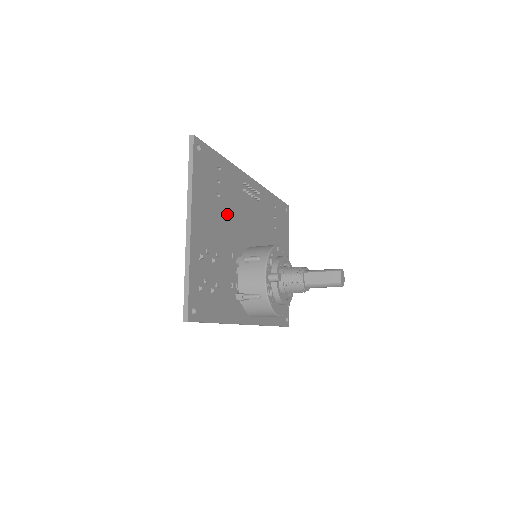
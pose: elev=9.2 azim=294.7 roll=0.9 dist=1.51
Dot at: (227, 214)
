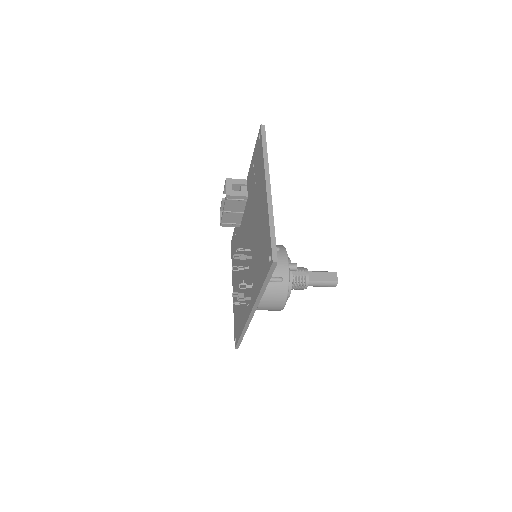
Dot at: occluded
